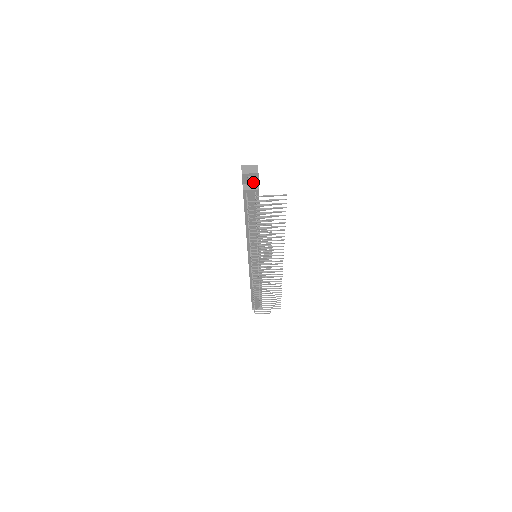
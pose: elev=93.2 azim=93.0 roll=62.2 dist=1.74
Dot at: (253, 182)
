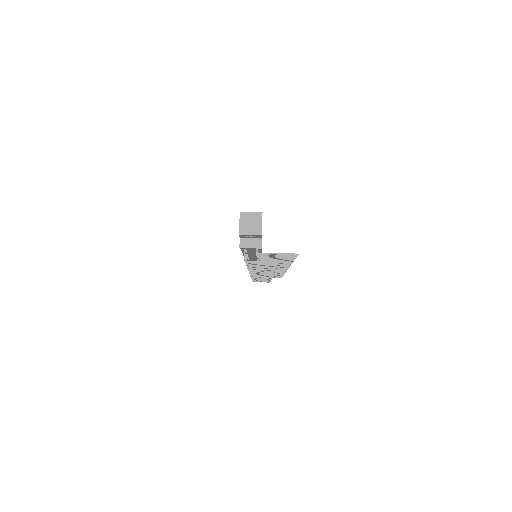
Dot at: (254, 237)
